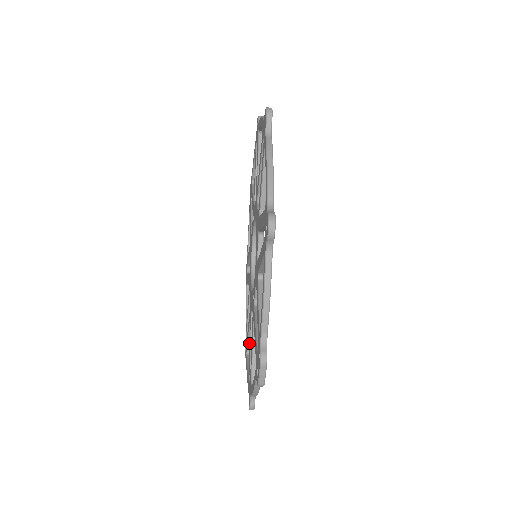
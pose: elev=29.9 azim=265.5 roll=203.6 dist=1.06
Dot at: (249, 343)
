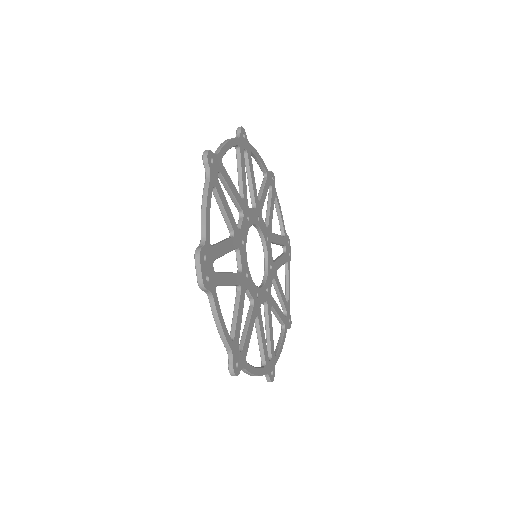
Dot at: occluded
